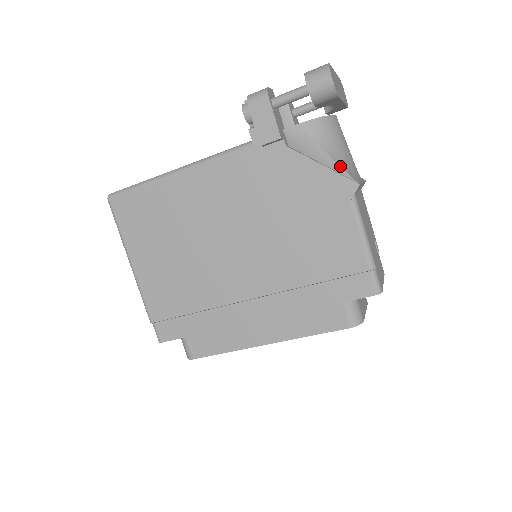
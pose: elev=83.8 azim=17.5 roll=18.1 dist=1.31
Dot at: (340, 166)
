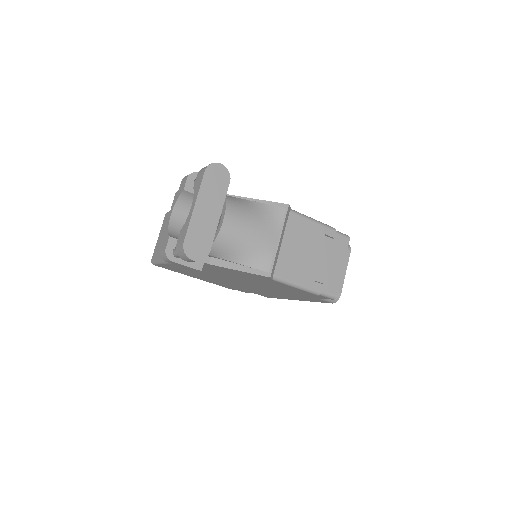
Dot at: (250, 267)
